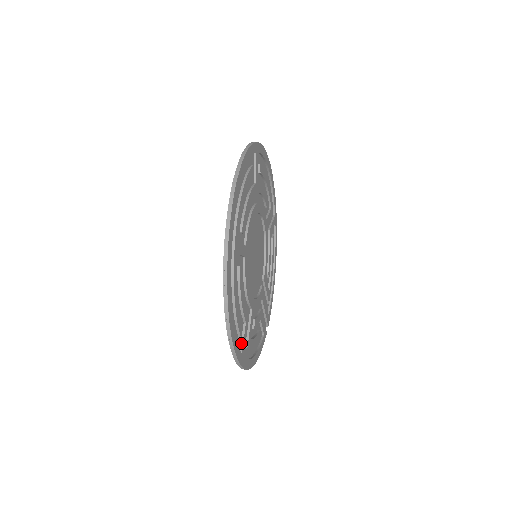
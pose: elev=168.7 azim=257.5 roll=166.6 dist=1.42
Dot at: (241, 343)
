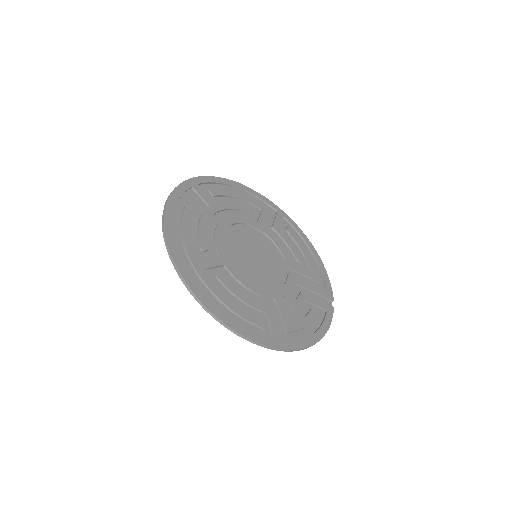
Dot at: (271, 331)
